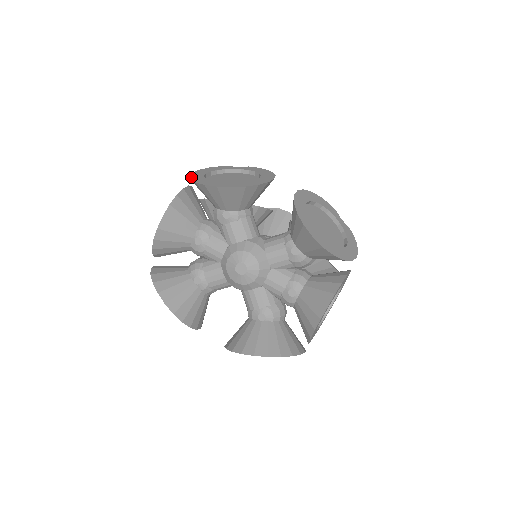
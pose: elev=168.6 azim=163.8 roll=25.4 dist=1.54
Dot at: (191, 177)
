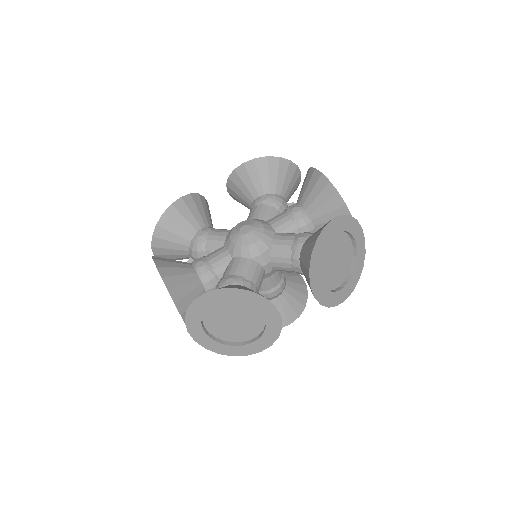
Dot at: (152, 240)
